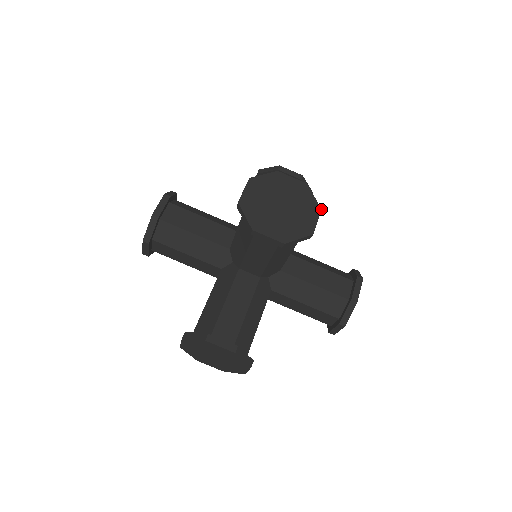
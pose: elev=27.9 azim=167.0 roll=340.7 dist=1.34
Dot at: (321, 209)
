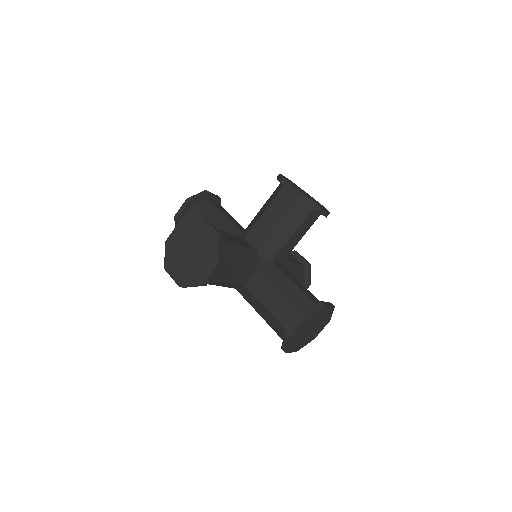
Dot at: occluded
